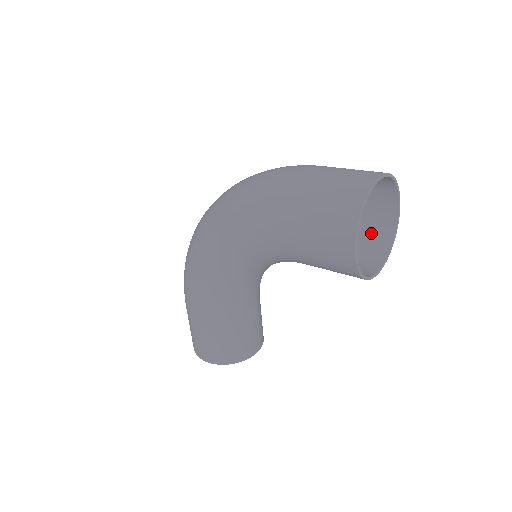
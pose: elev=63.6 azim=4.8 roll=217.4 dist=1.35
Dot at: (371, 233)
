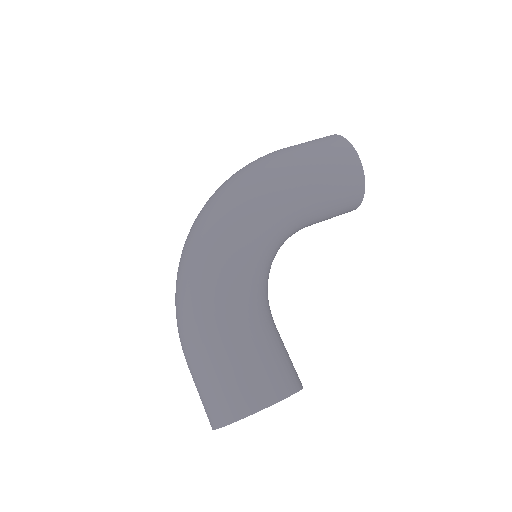
Dot at: occluded
